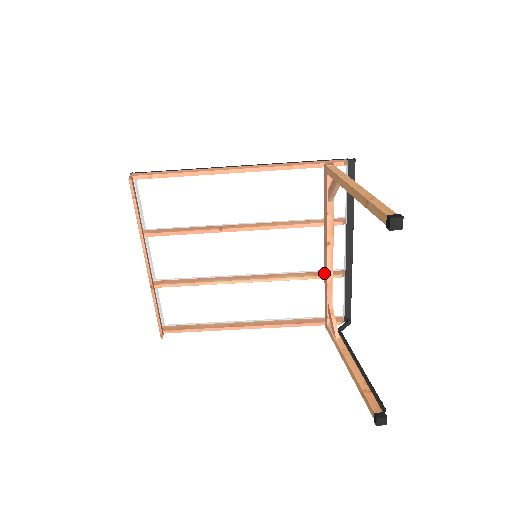
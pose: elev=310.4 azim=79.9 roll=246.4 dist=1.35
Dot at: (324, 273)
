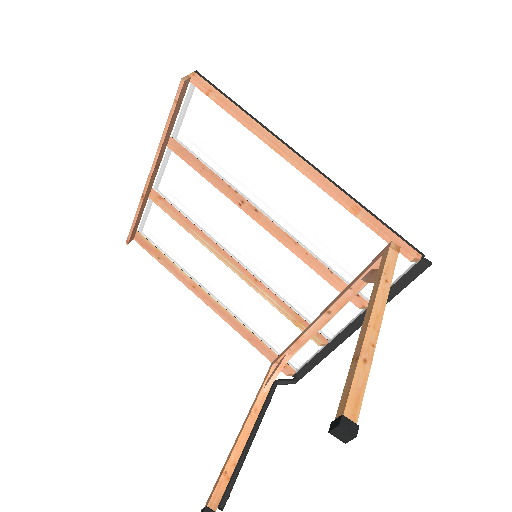
Dot at: (306, 328)
